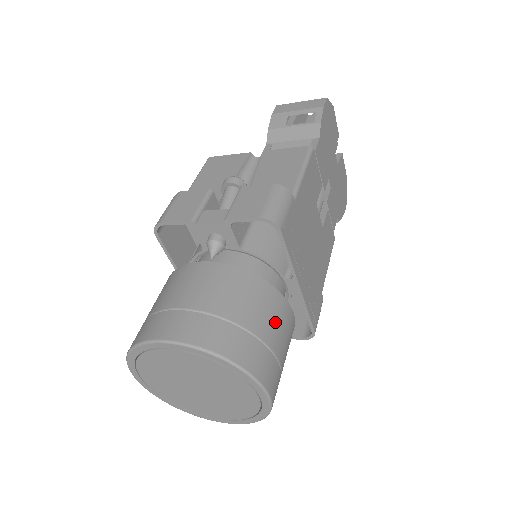
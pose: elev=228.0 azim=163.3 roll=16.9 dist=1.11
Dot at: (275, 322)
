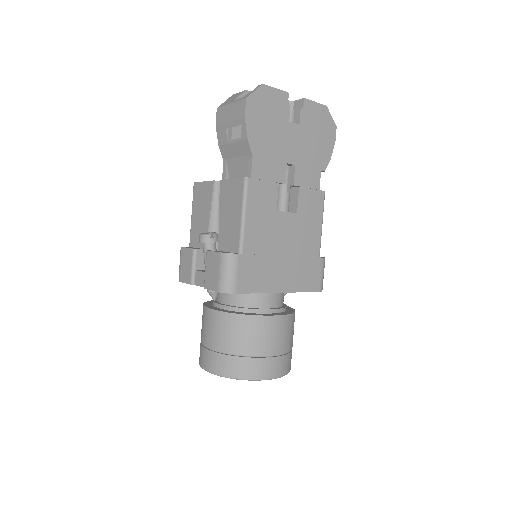
Dot at: (263, 338)
